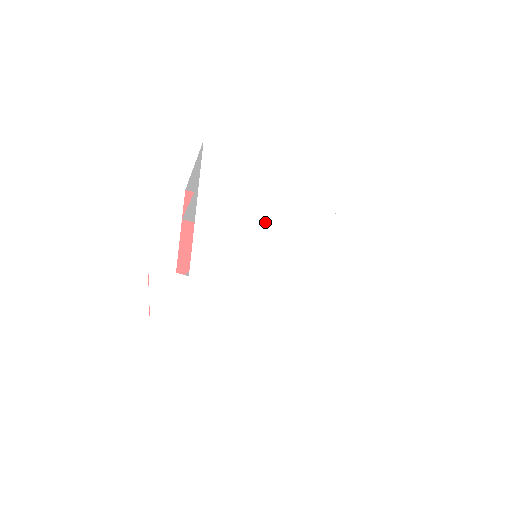
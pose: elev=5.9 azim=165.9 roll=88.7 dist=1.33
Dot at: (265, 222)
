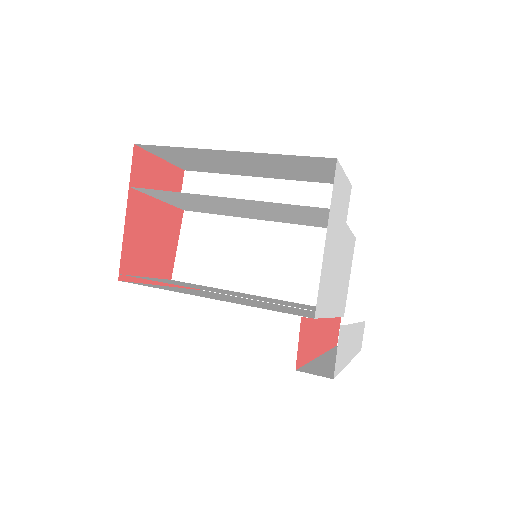
Dot at: (338, 246)
